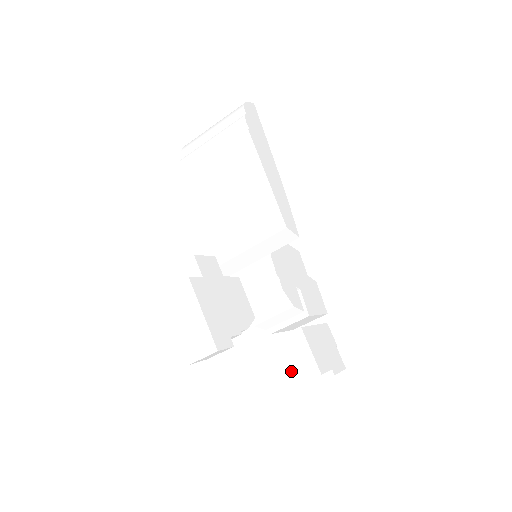
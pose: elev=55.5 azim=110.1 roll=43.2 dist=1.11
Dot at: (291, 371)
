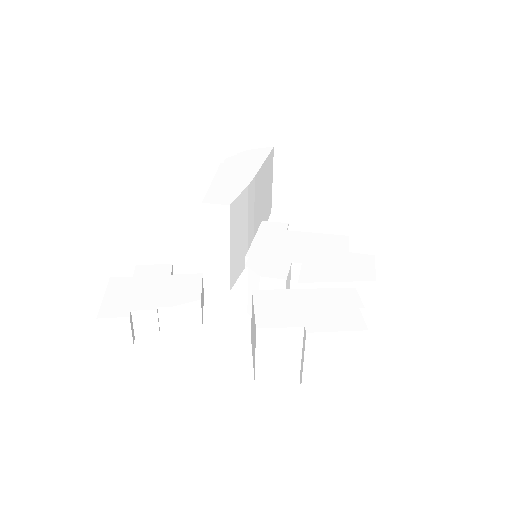
Dot at: (254, 346)
